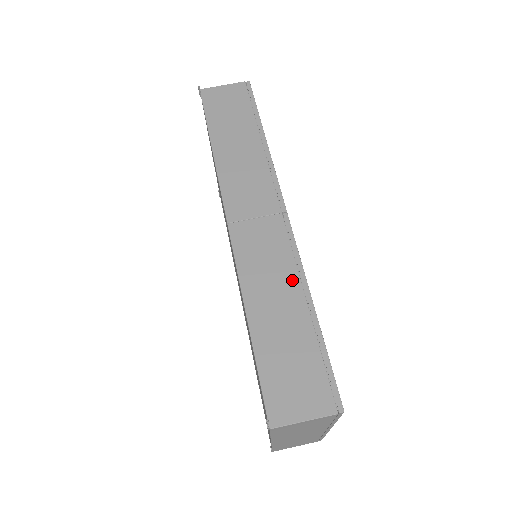
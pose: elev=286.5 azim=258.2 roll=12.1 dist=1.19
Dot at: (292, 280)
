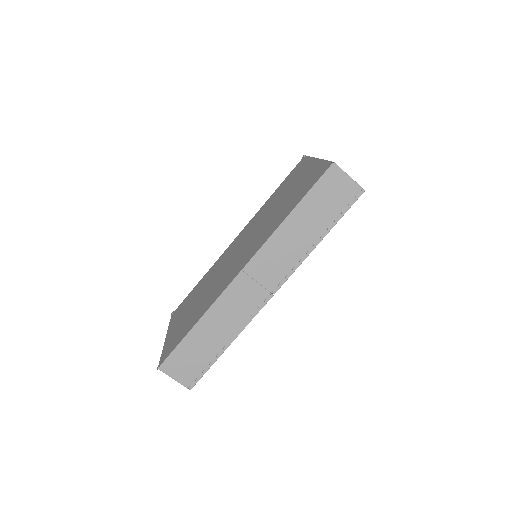
Dot at: (234, 327)
